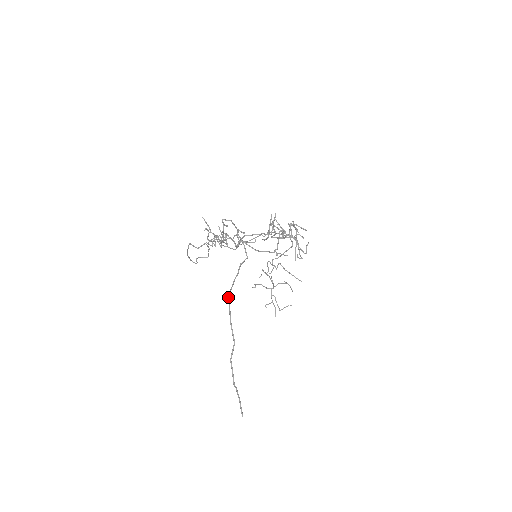
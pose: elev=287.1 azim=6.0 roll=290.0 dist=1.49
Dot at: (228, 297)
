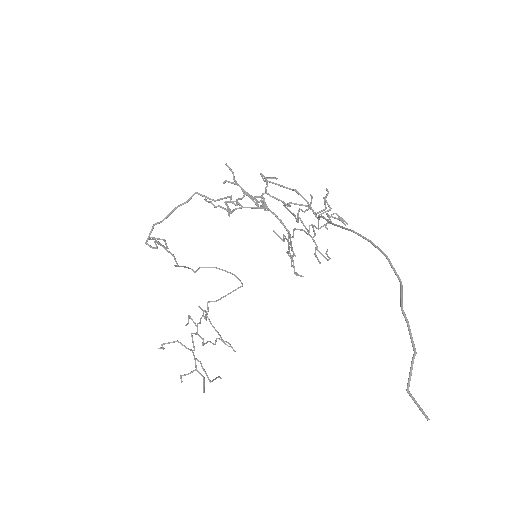
Dot at: occluded
